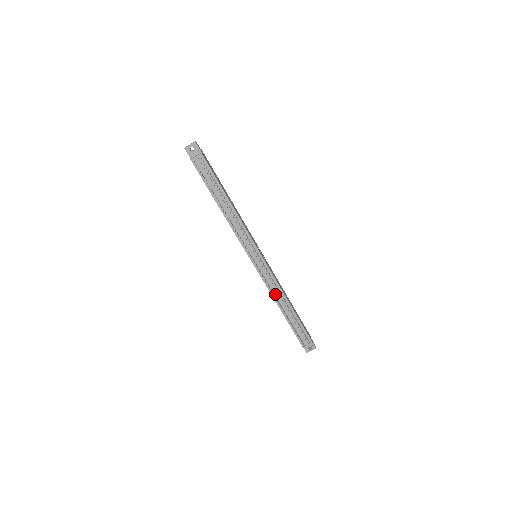
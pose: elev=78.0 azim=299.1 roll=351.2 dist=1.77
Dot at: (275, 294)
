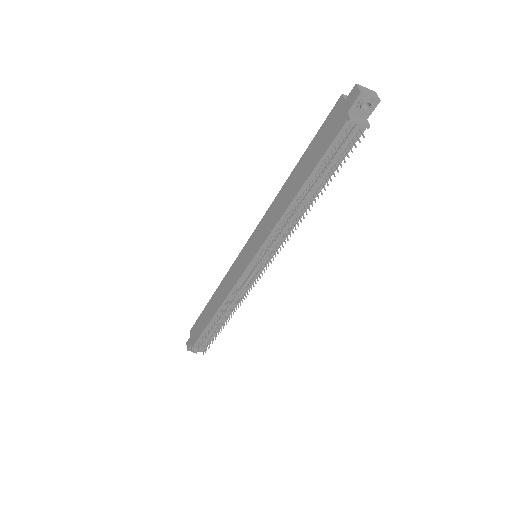
Dot at: (229, 301)
